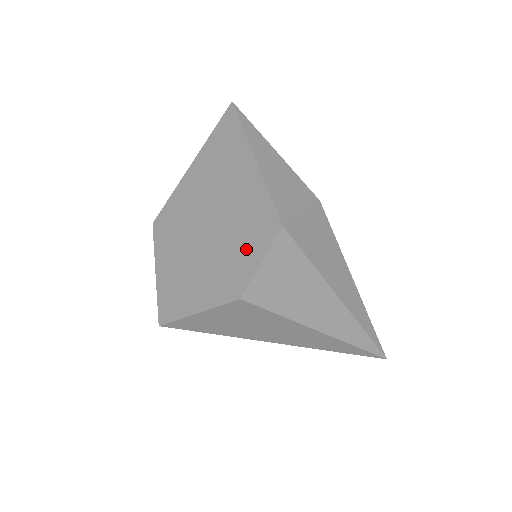
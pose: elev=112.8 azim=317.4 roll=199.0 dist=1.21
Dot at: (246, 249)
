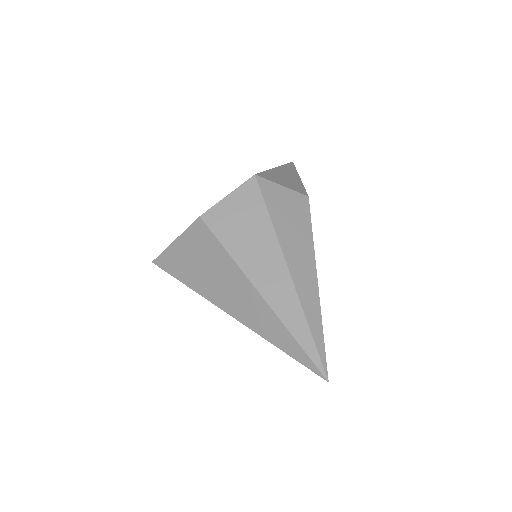
Dot at: occluded
